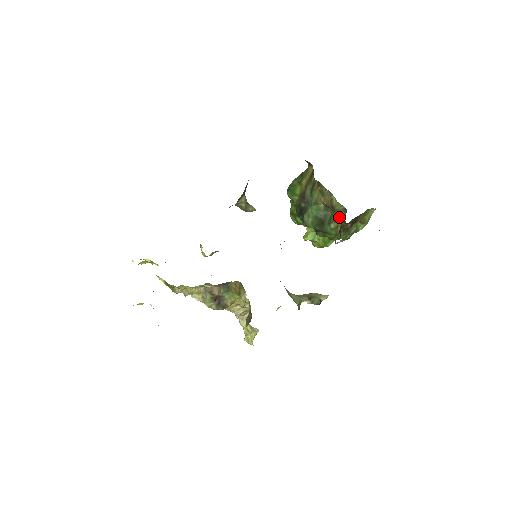
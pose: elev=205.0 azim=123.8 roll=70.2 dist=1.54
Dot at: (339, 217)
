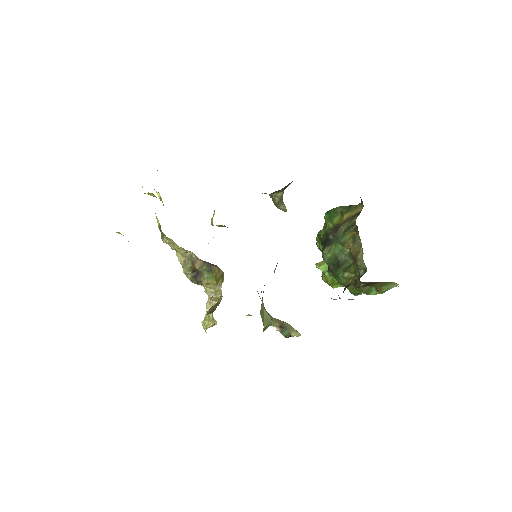
Dot at: (357, 271)
